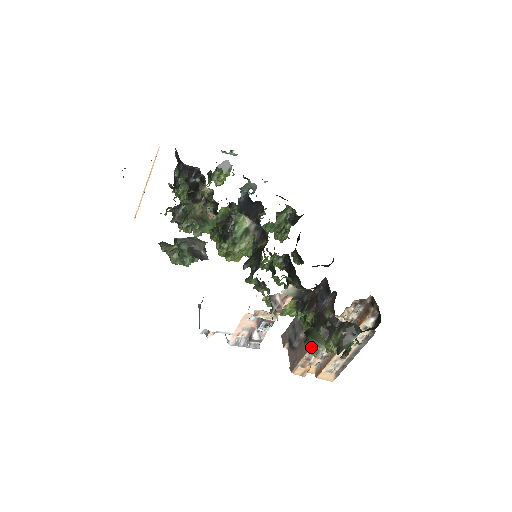
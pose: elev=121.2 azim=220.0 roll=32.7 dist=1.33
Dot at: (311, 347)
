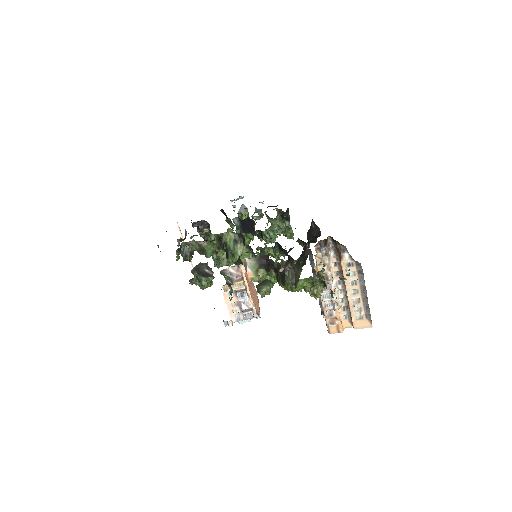
Dot at: (257, 291)
